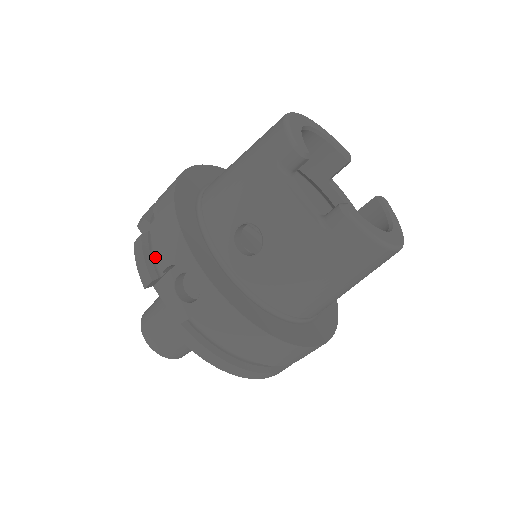
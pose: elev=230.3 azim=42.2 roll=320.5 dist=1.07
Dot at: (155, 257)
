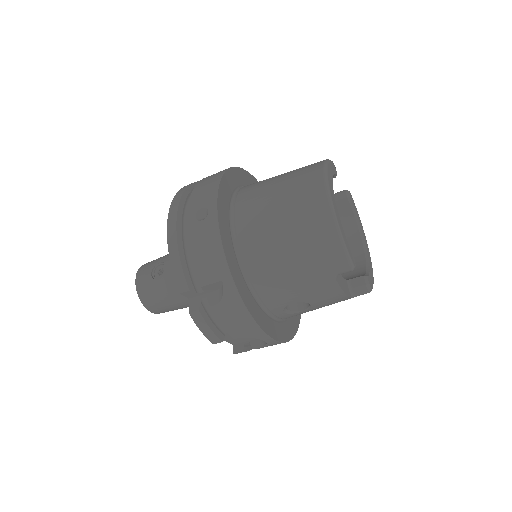
Dot at: (217, 323)
